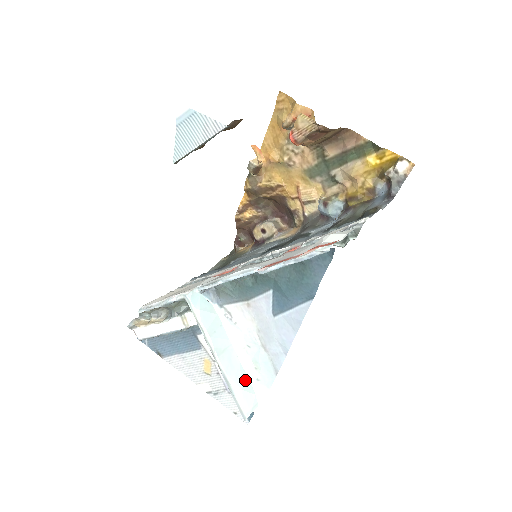
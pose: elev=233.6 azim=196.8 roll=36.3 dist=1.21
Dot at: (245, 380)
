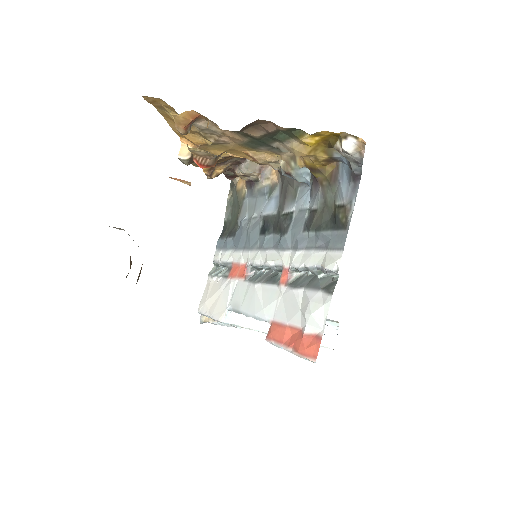
Dot at: occluded
